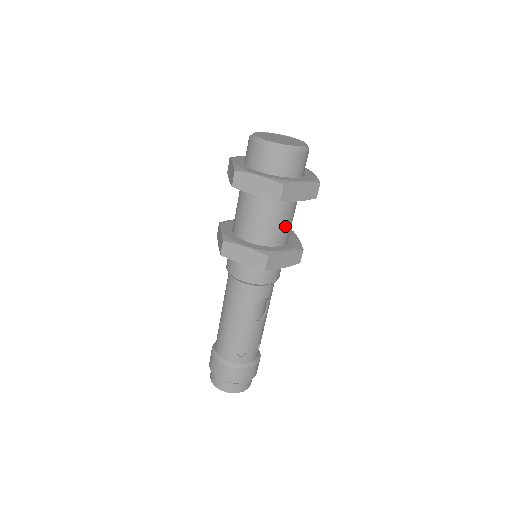
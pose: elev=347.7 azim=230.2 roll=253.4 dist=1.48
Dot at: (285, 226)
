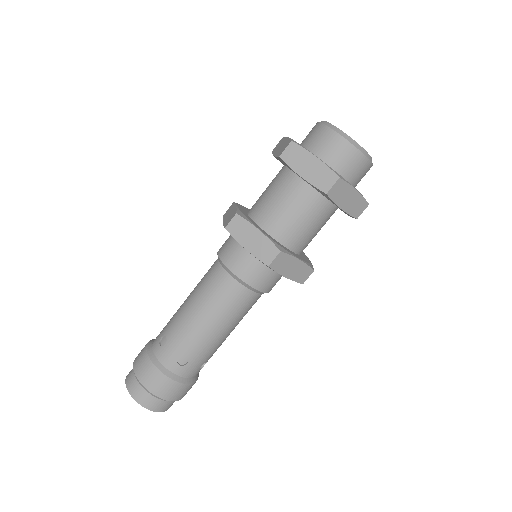
Dot at: occluded
